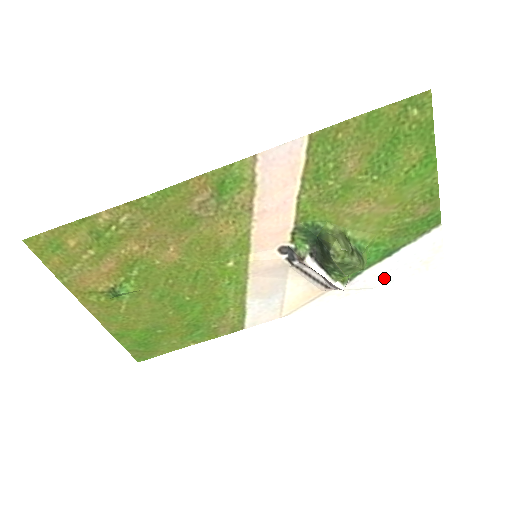
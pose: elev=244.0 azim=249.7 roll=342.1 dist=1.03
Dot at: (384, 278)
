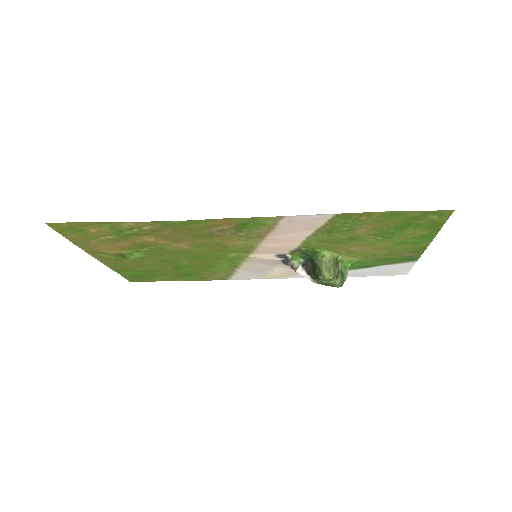
Dot at: (355, 274)
